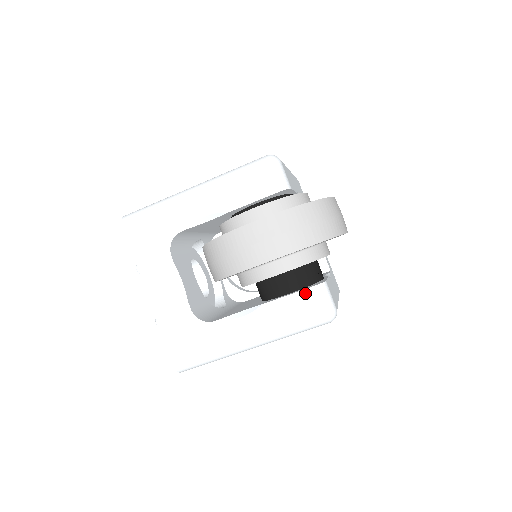
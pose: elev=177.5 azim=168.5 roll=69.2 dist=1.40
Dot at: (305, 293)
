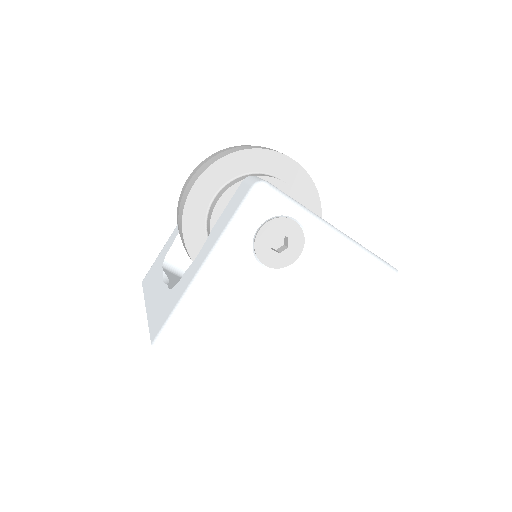
Dot at: (237, 192)
